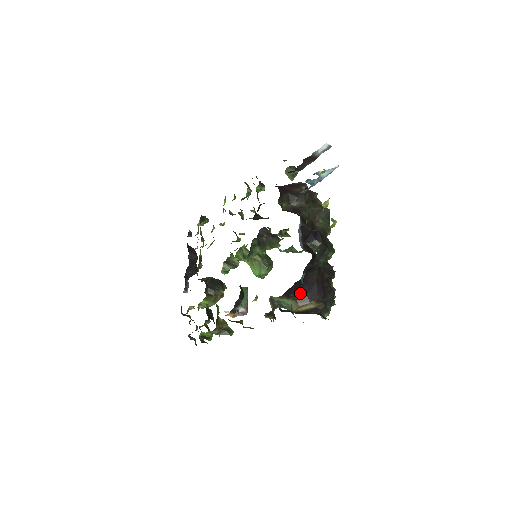
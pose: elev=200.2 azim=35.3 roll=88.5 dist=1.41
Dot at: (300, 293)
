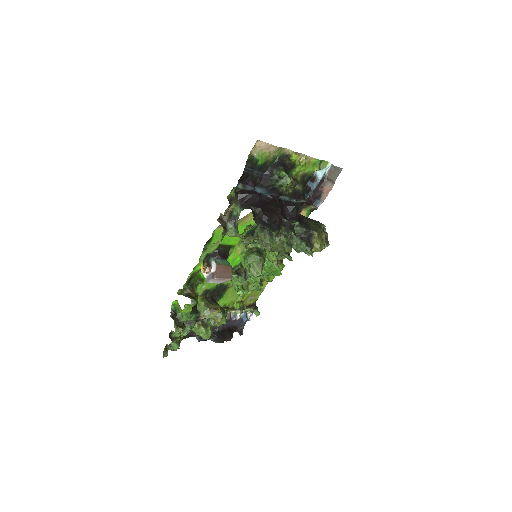
Dot at: occluded
